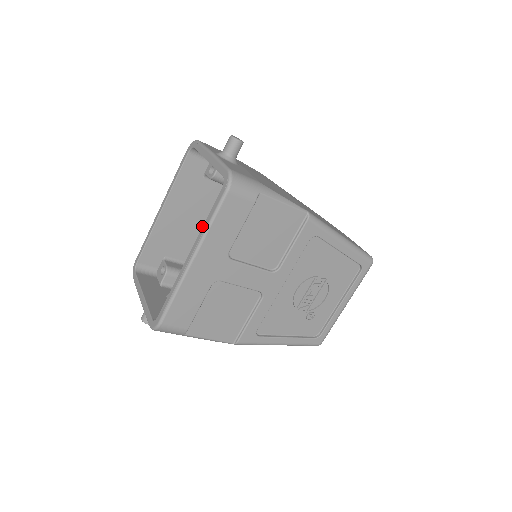
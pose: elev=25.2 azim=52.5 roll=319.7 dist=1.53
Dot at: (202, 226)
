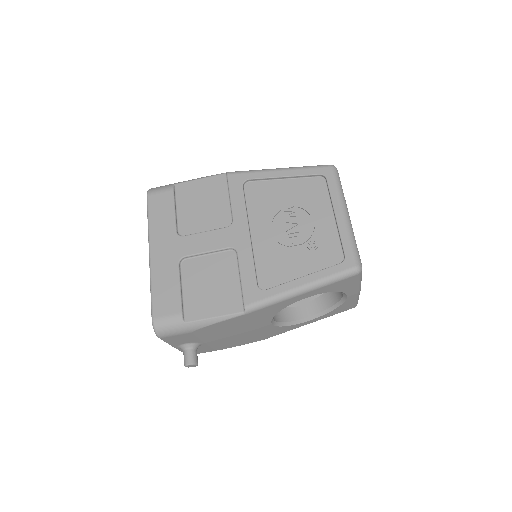
Dot at: occluded
